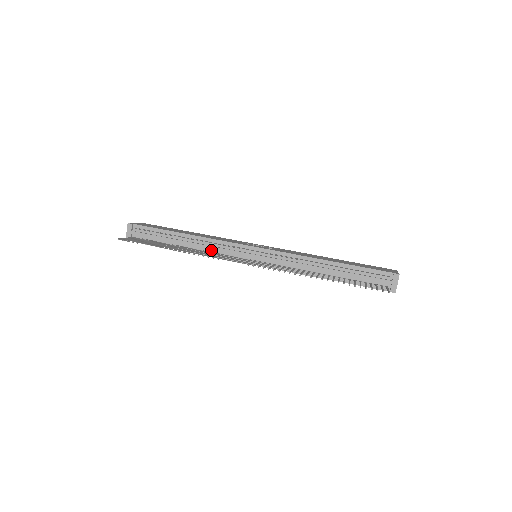
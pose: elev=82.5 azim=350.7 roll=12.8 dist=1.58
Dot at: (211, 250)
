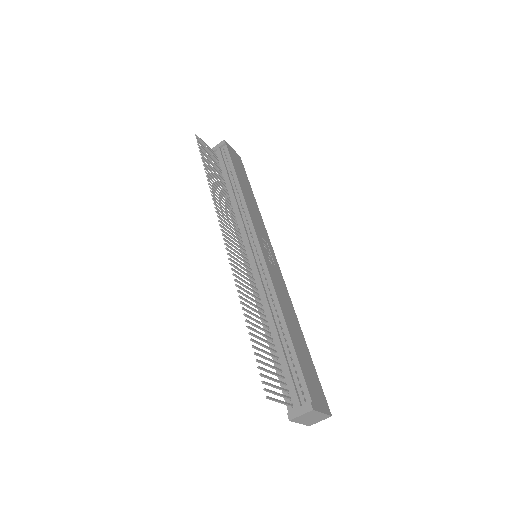
Dot at: (237, 213)
